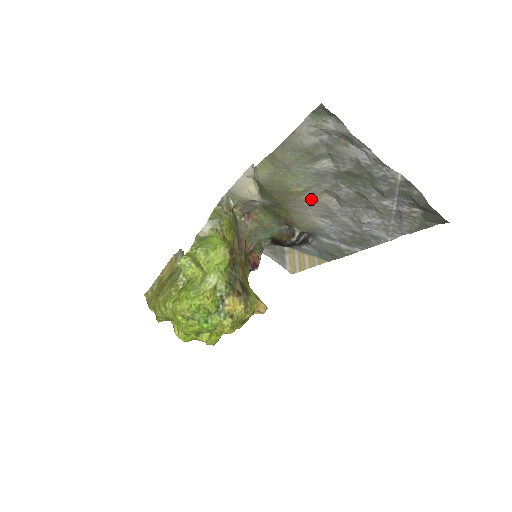
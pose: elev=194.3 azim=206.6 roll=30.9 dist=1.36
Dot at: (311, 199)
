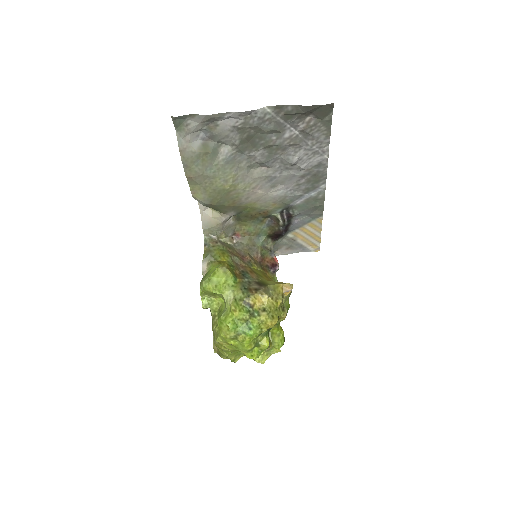
Dot at: (247, 182)
